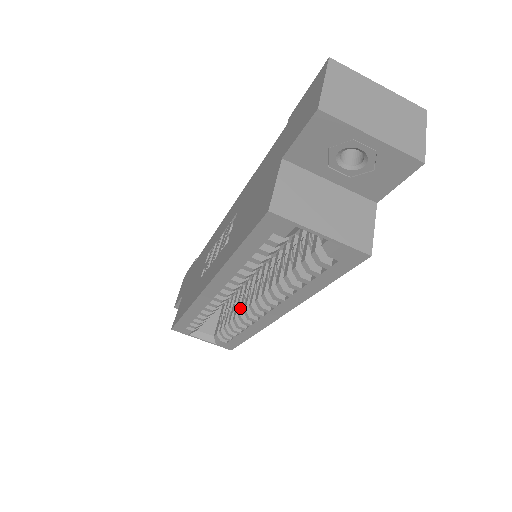
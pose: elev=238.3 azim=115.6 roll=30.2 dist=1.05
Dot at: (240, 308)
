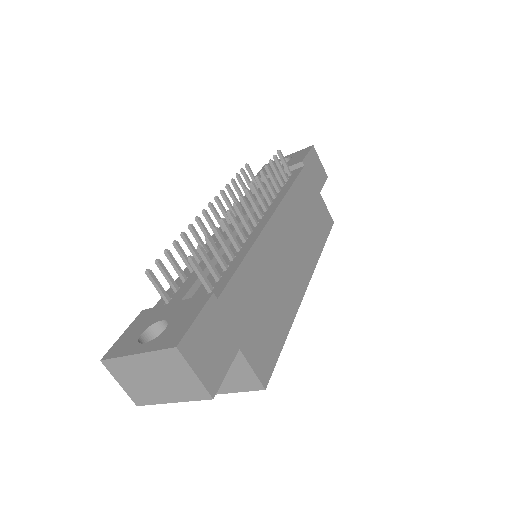
Dot at: occluded
